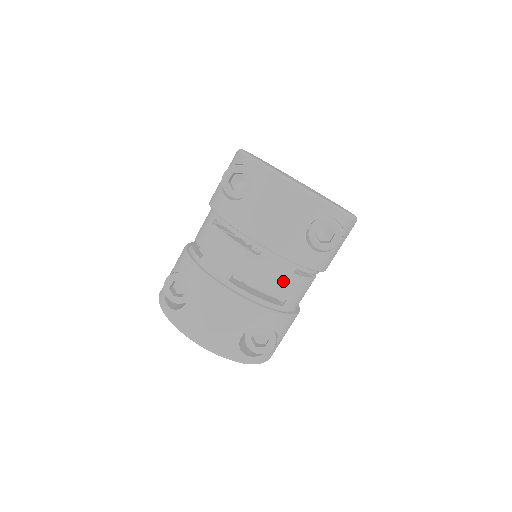
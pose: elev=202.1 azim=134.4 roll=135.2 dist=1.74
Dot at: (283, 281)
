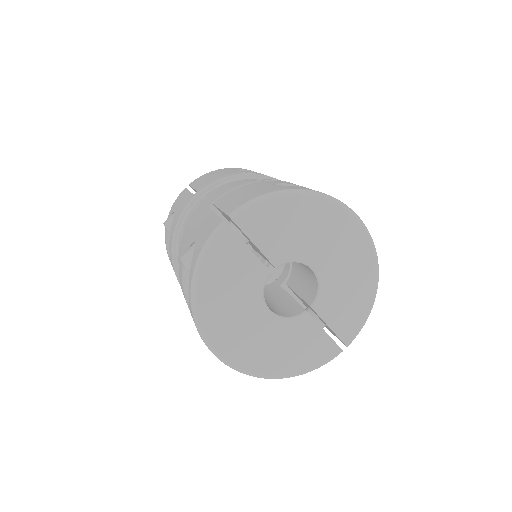
Dot at: occluded
